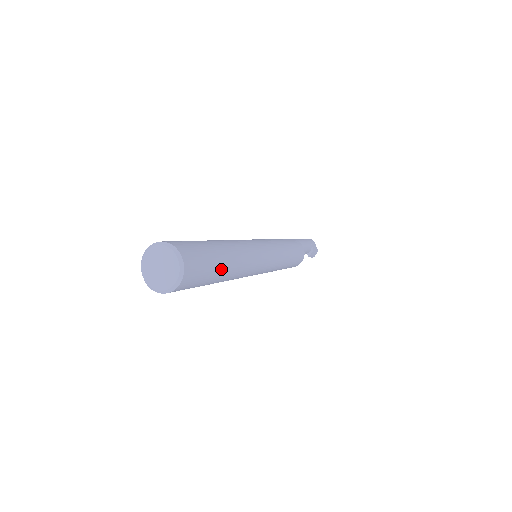
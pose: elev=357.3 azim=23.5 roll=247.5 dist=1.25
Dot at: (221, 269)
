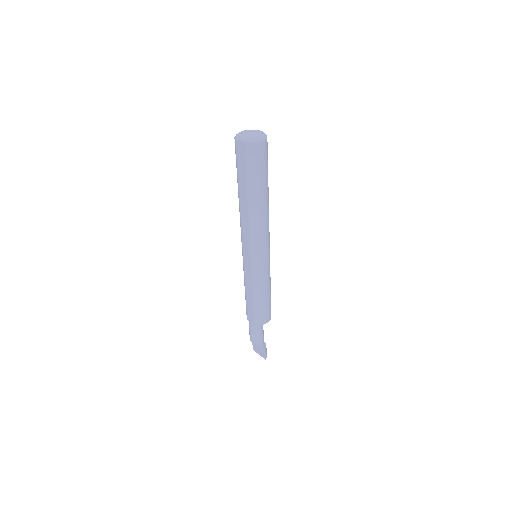
Dot at: occluded
